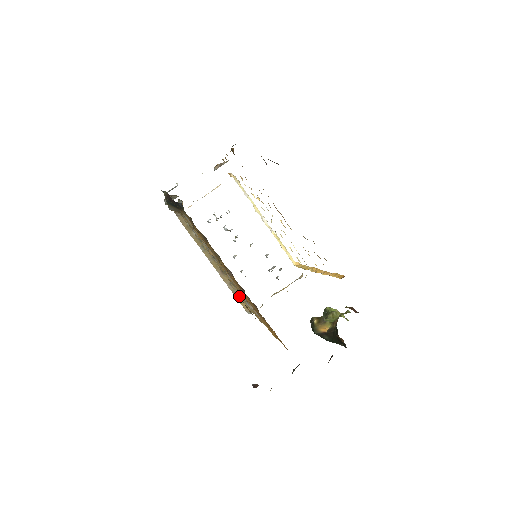
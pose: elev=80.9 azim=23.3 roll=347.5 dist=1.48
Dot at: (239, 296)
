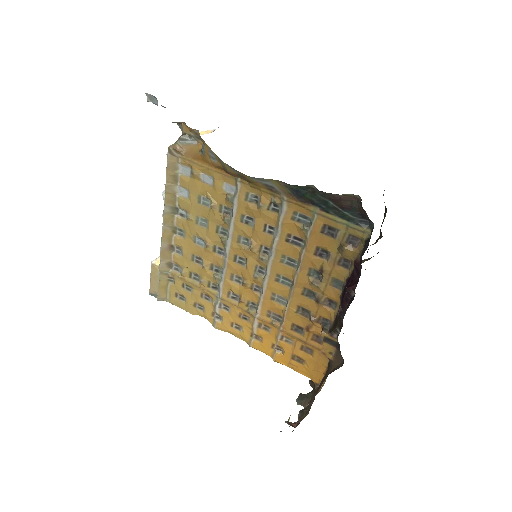
Dot at: (166, 280)
